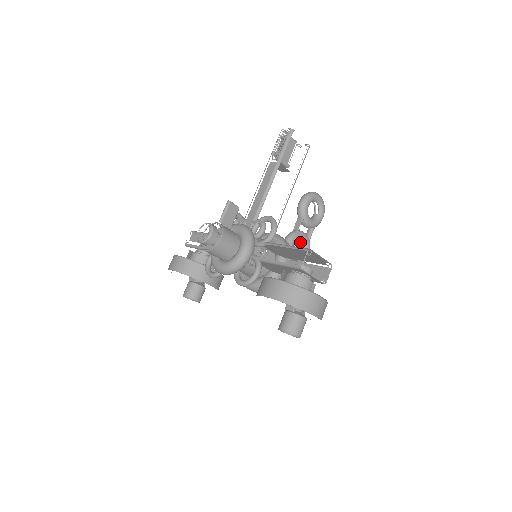
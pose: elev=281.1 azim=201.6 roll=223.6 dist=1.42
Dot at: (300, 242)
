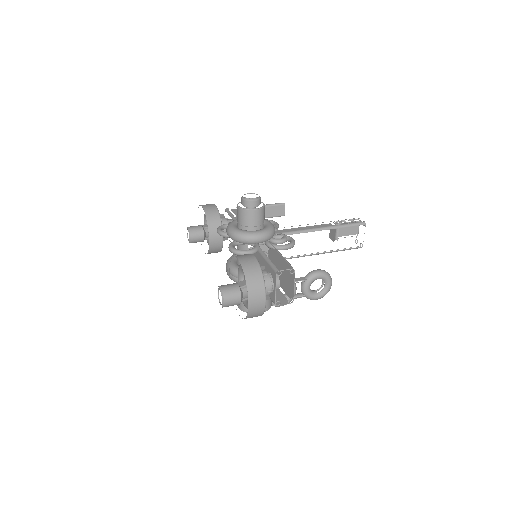
Dot at: occluded
